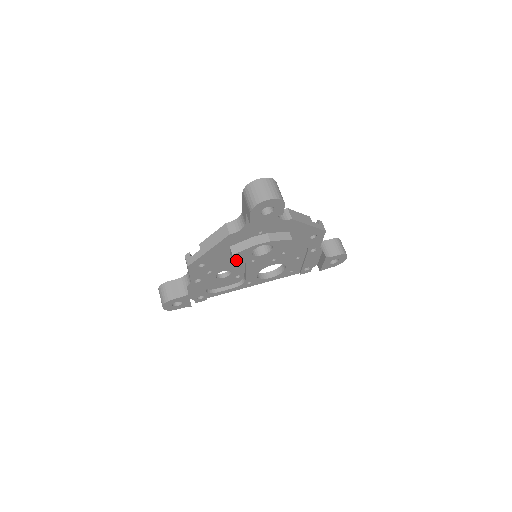
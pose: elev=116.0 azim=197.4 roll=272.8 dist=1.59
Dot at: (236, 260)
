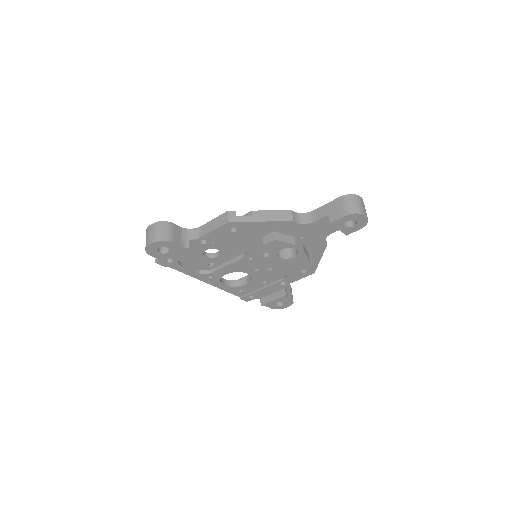
Dot at: (265, 246)
